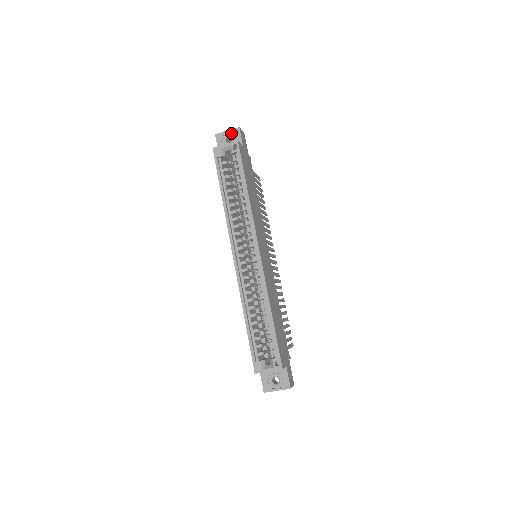
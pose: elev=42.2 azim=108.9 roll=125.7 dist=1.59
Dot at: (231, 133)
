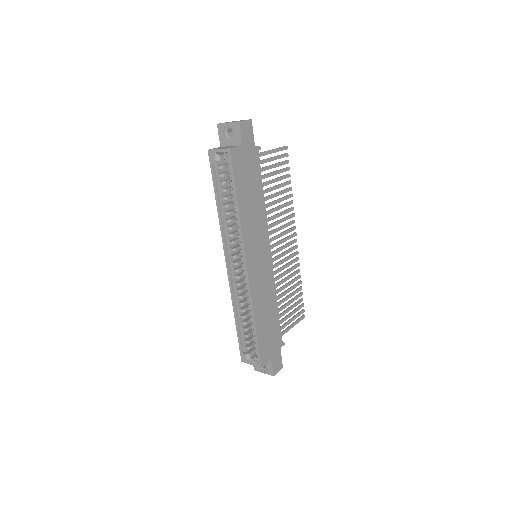
Dot at: (231, 126)
